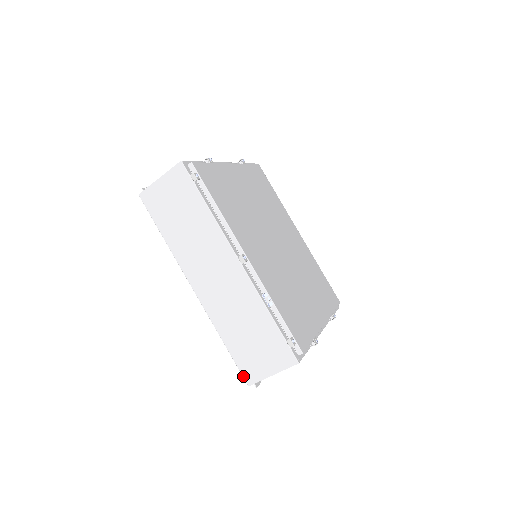
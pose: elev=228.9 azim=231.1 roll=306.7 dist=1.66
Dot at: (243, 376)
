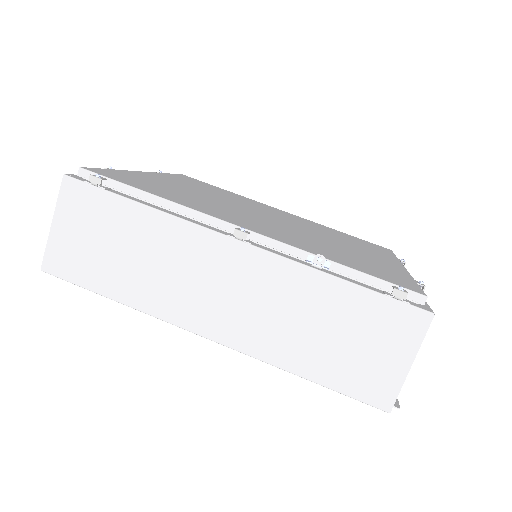
Dot at: (370, 405)
